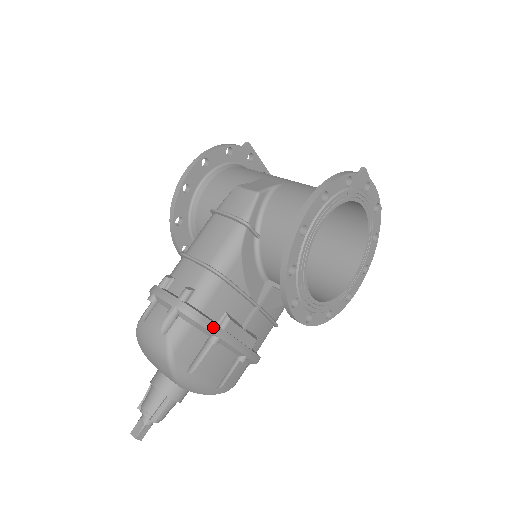
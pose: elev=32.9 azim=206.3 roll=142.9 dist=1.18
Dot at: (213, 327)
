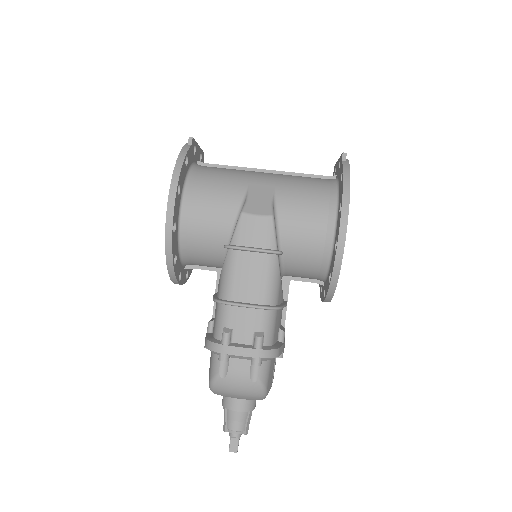
Dot at: (282, 349)
